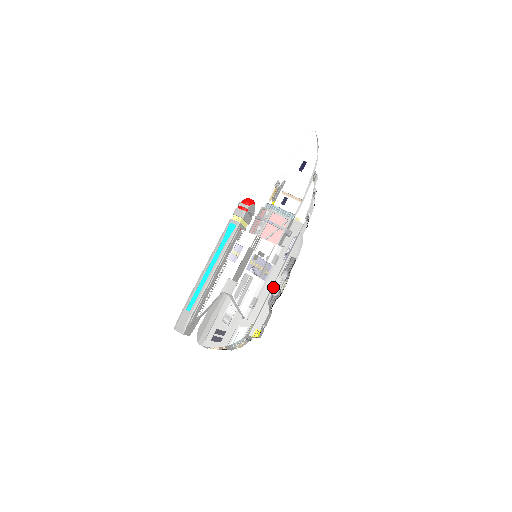
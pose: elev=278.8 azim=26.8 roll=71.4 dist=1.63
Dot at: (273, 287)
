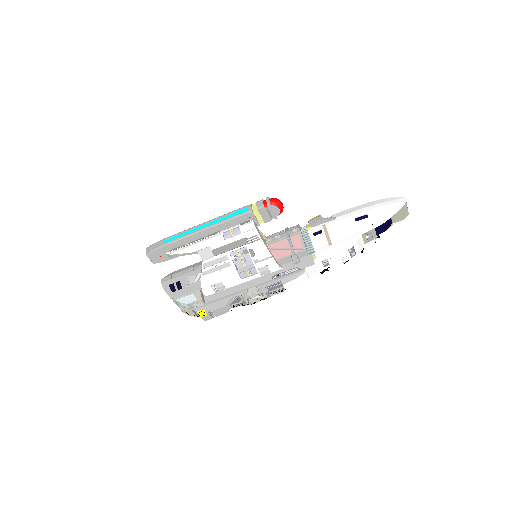
Dot at: (245, 291)
